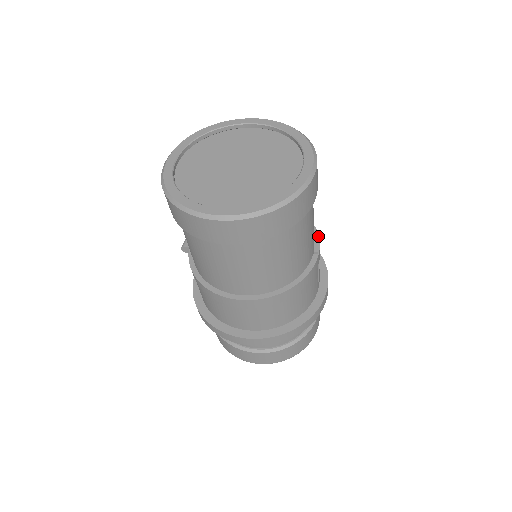
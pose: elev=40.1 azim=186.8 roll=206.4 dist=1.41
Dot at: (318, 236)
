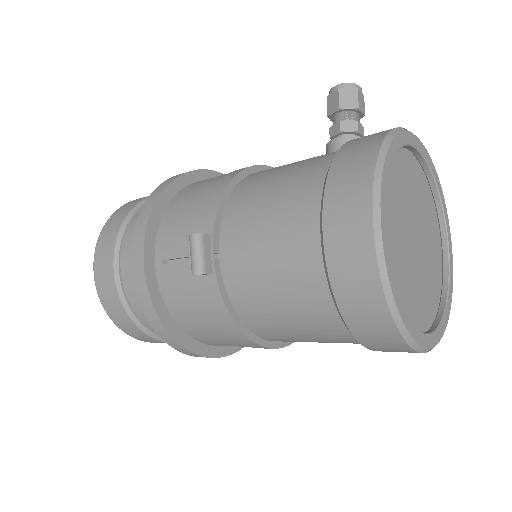
Dot at: occluded
